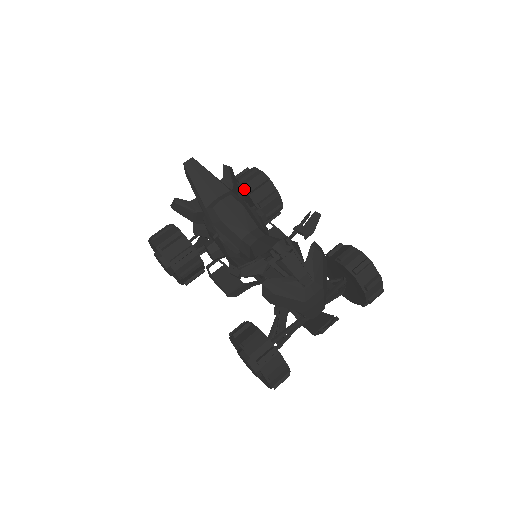
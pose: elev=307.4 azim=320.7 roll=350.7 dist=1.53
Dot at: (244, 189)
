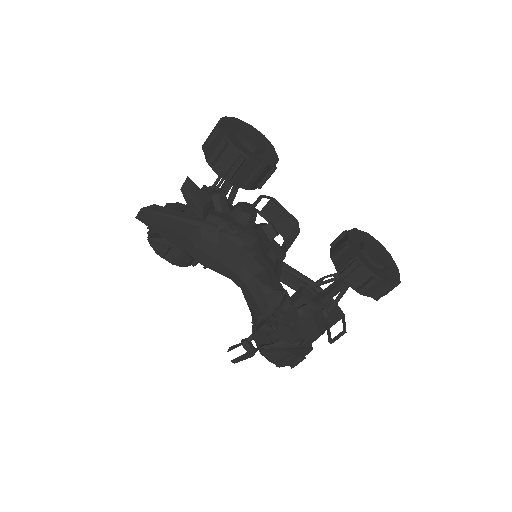
Dot at: (220, 176)
